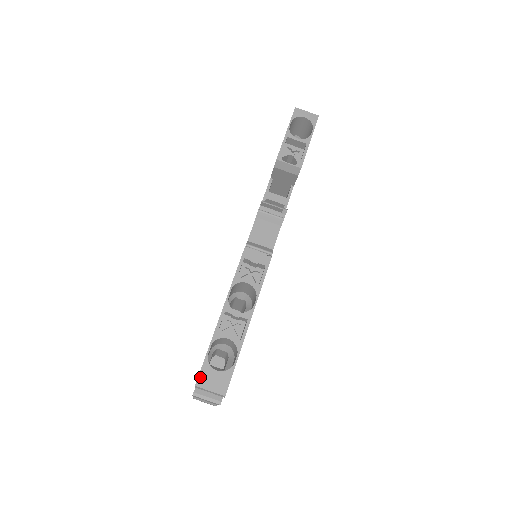
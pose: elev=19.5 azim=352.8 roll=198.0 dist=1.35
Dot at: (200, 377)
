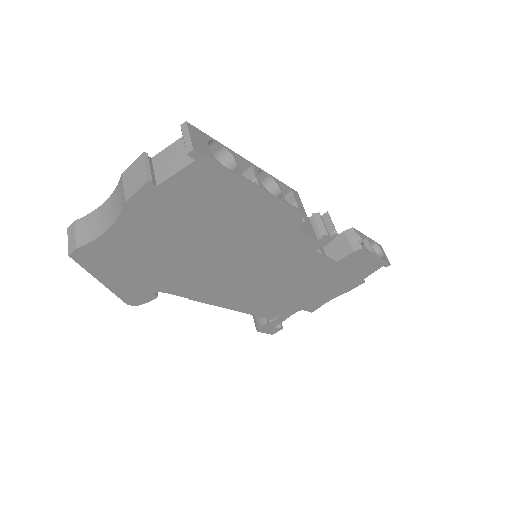
Dot at: (196, 128)
